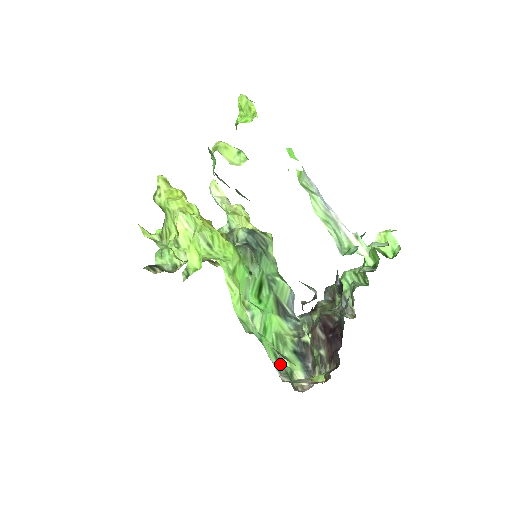
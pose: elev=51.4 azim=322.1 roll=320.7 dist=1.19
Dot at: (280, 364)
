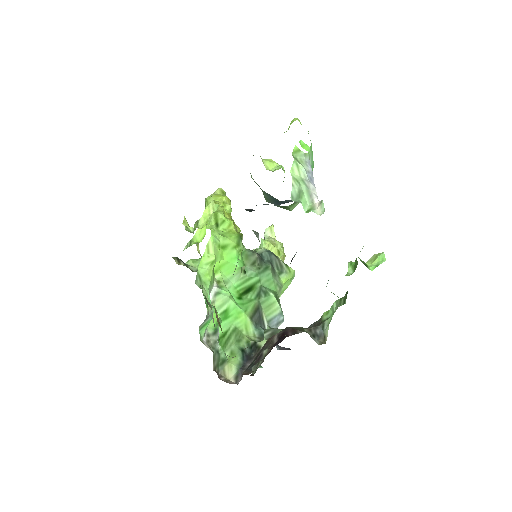
Dot at: (215, 339)
